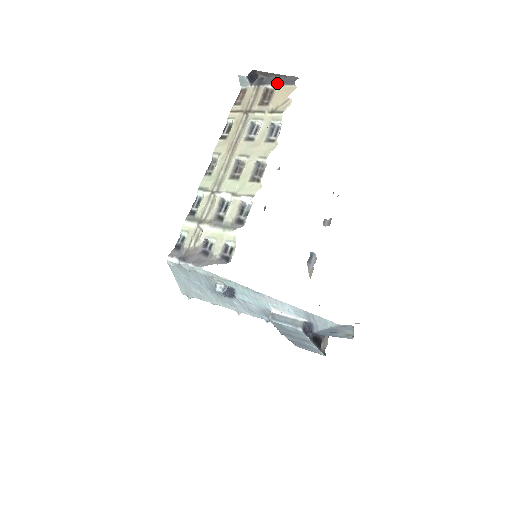
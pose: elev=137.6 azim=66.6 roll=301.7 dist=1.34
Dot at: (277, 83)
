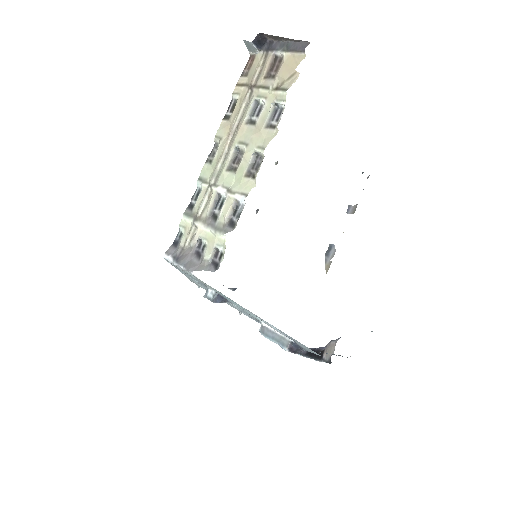
Dot at: (286, 49)
